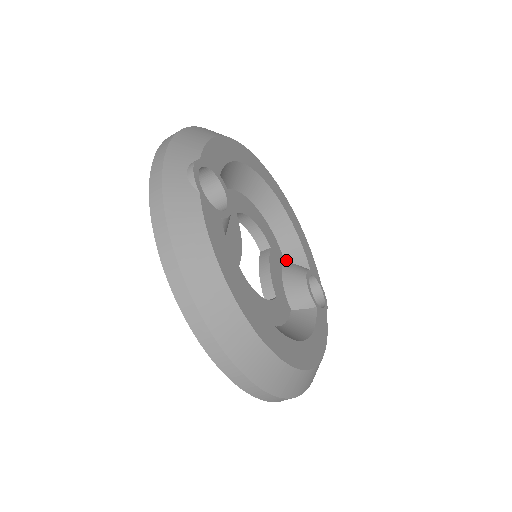
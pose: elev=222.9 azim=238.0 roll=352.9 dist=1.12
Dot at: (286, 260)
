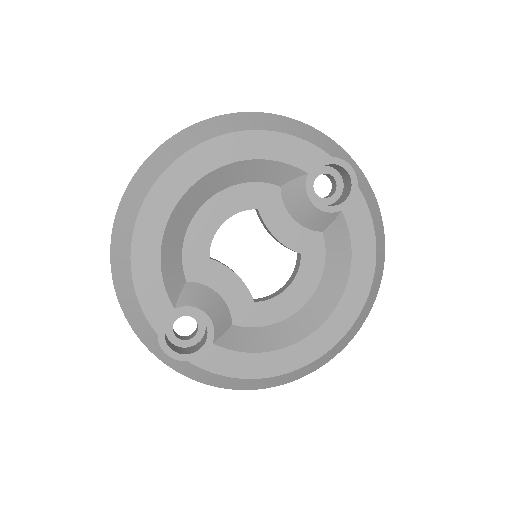
Dot at: (280, 185)
